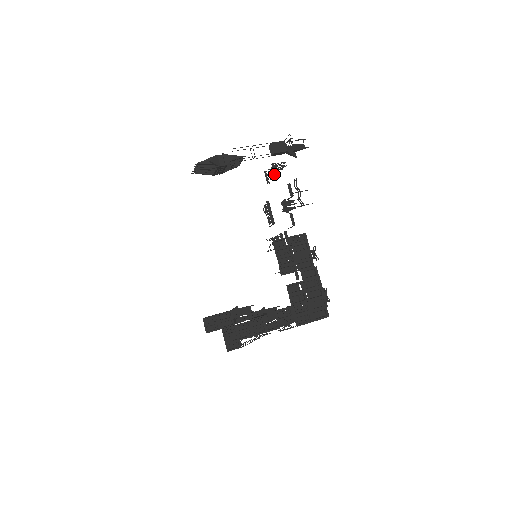
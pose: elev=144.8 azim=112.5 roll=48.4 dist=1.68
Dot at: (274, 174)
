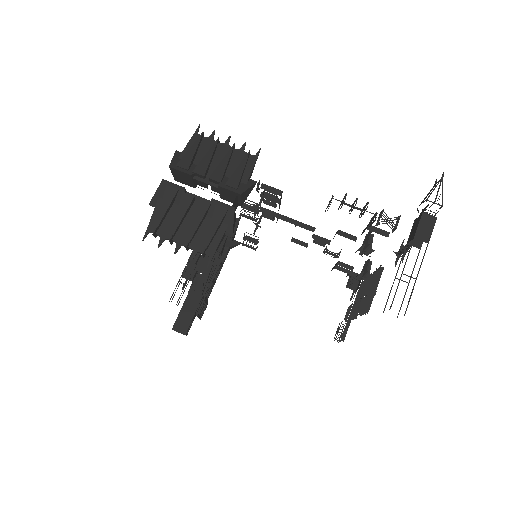
Dot at: occluded
